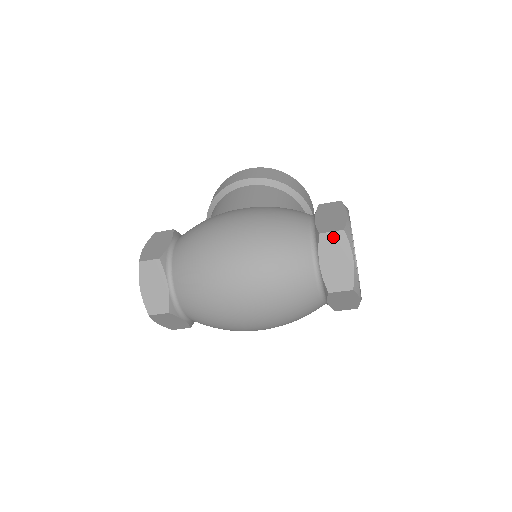
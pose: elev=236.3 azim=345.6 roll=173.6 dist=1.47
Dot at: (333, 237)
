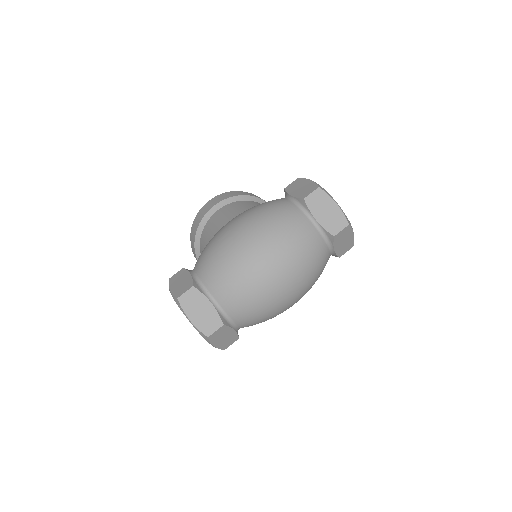
Dot at: (314, 196)
